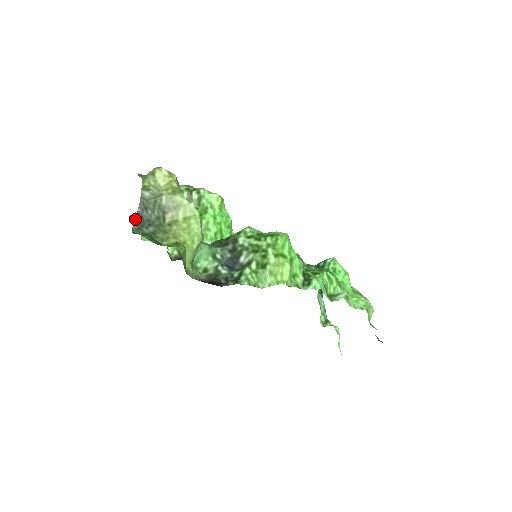
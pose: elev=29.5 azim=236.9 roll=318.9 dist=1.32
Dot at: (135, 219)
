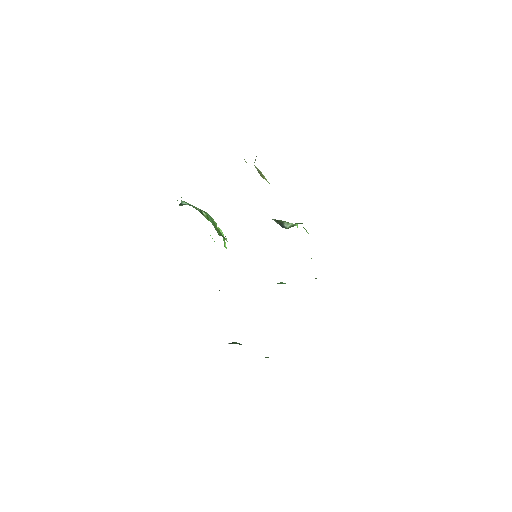
Dot at: occluded
